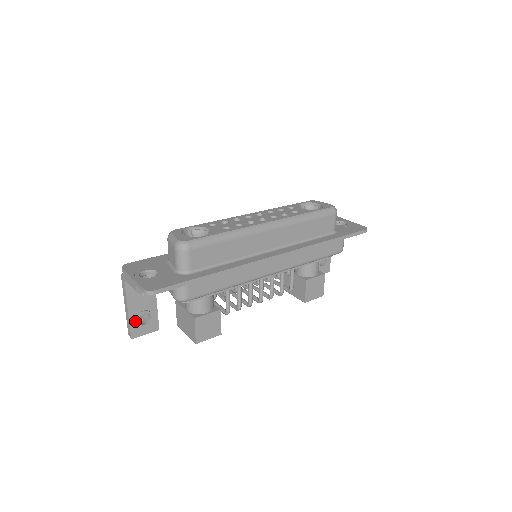
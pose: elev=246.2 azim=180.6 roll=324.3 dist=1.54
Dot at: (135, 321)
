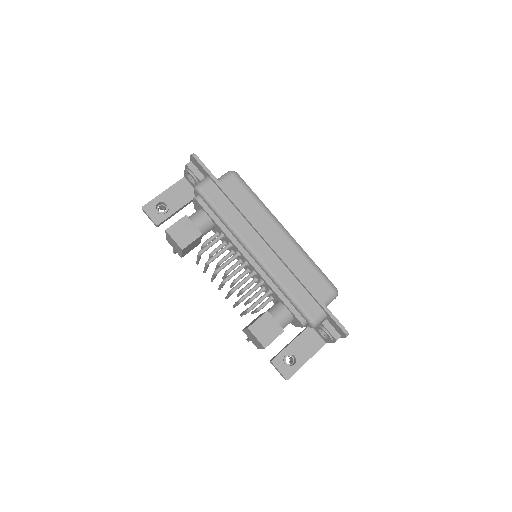
Dot at: (157, 202)
